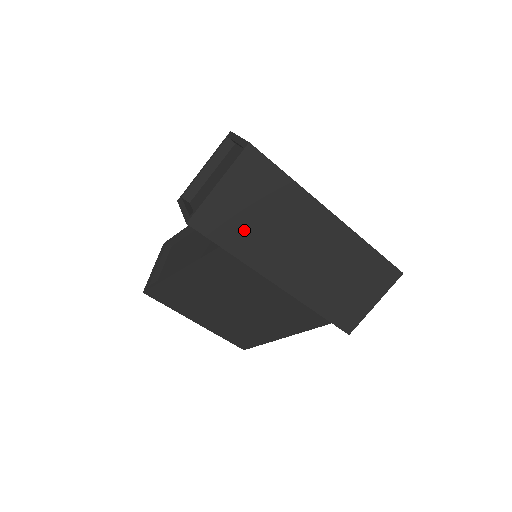
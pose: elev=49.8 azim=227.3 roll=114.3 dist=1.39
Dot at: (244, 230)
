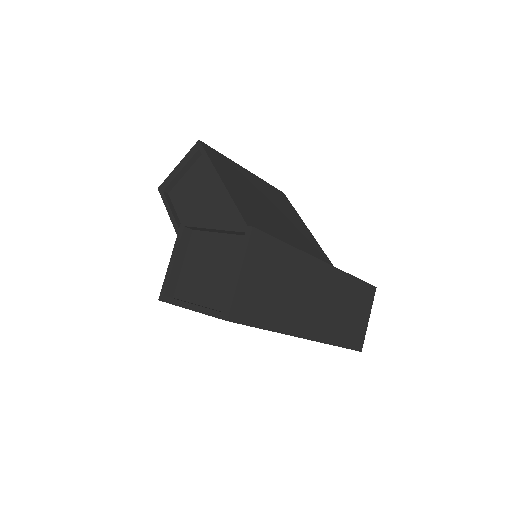
Dot at: occluded
